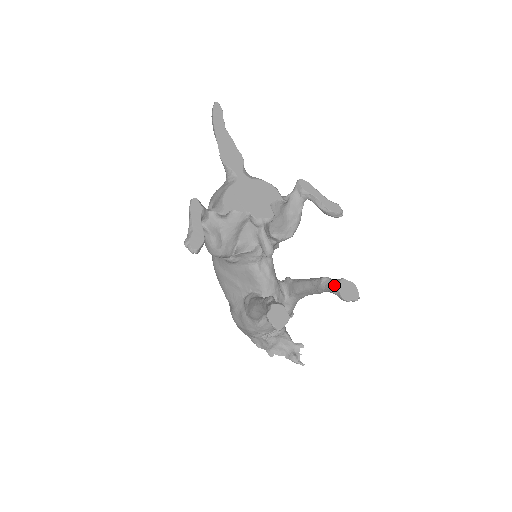
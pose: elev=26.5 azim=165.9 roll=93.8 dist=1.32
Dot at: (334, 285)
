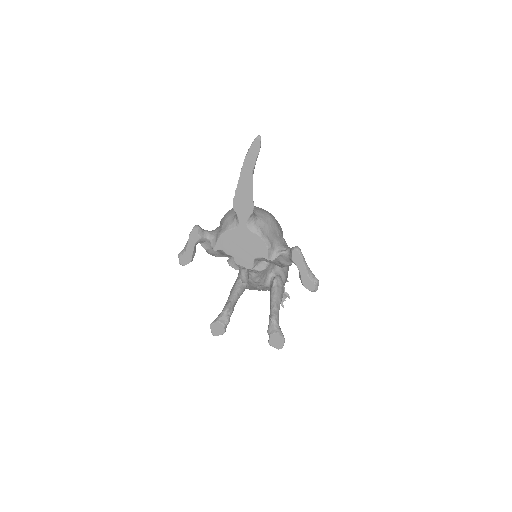
Dot at: (270, 332)
